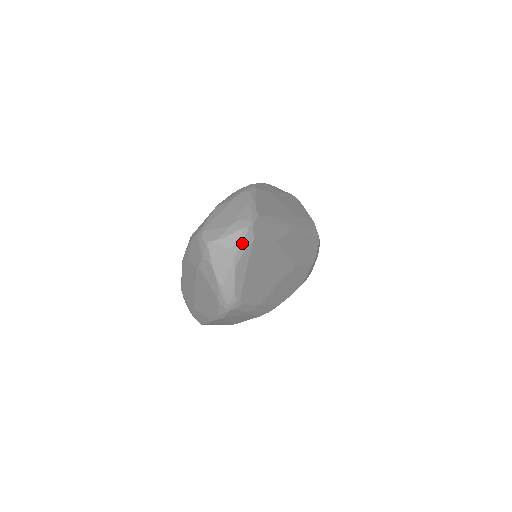
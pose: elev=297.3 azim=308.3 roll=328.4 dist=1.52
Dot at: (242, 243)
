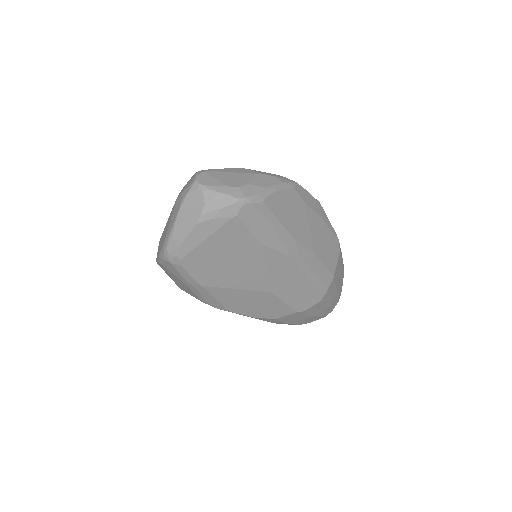
Dot at: (221, 208)
